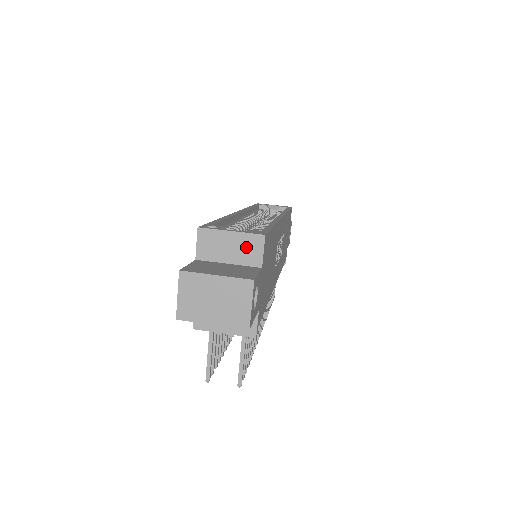
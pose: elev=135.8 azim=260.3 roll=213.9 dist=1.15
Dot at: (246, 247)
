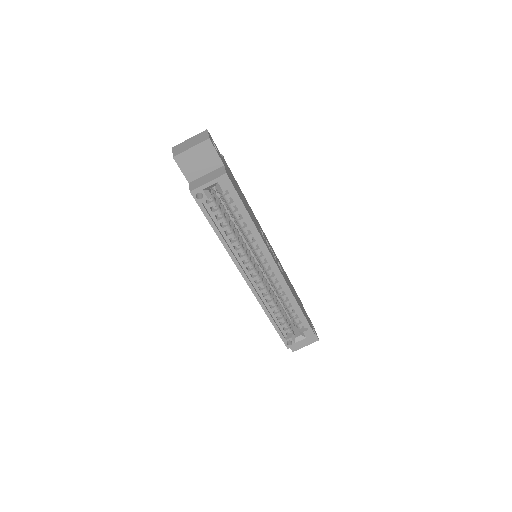
Dot at: occluded
